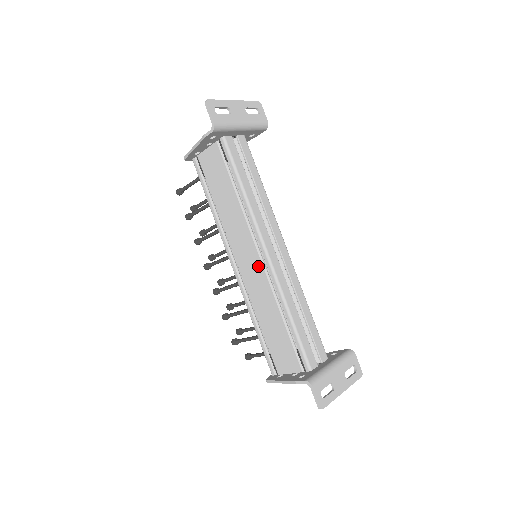
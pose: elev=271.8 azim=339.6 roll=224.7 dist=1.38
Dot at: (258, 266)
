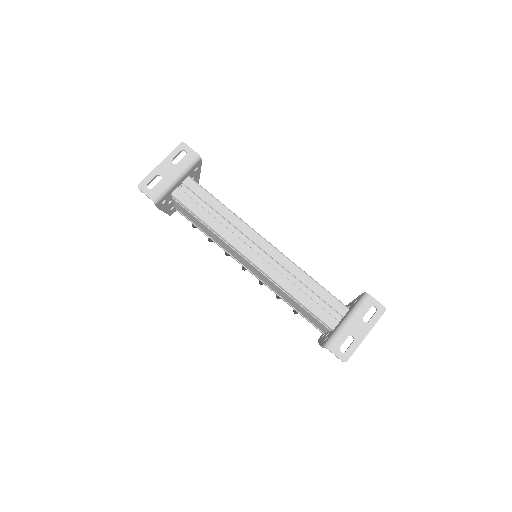
Dot at: (255, 269)
